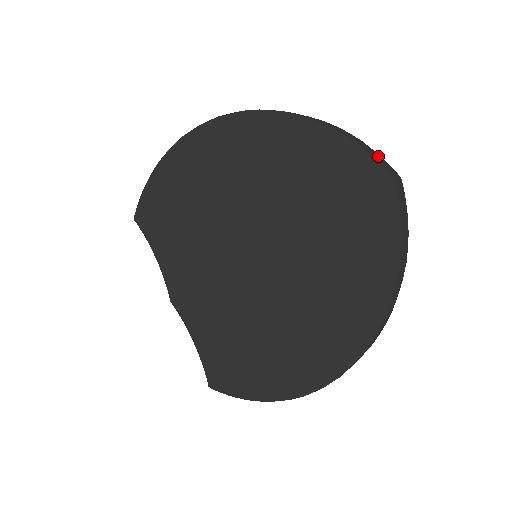
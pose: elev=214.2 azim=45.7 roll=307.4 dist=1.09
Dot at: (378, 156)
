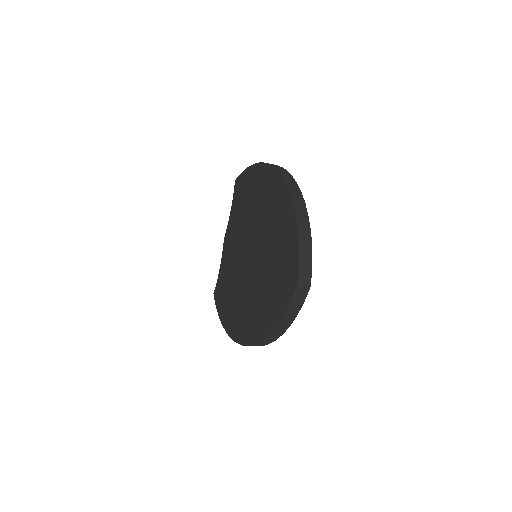
Dot at: (308, 266)
